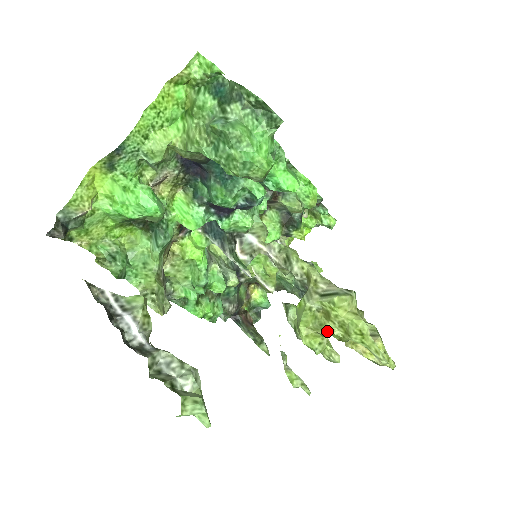
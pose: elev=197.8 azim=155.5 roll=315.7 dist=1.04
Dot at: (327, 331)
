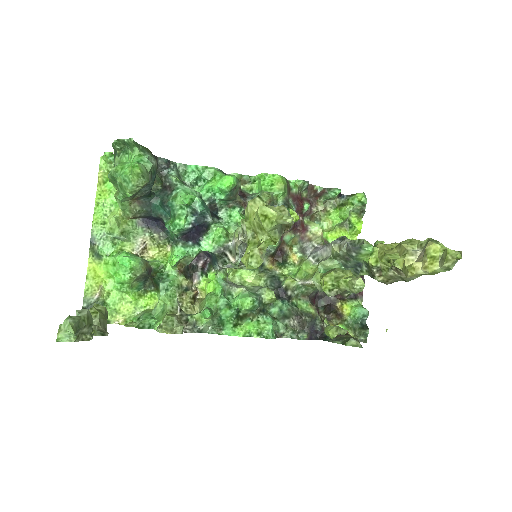
Dot at: (260, 244)
